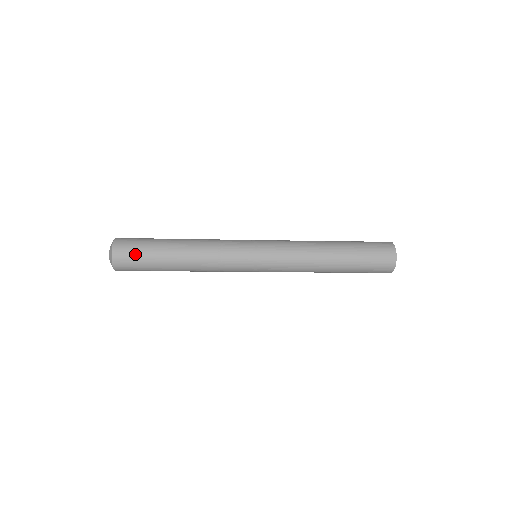
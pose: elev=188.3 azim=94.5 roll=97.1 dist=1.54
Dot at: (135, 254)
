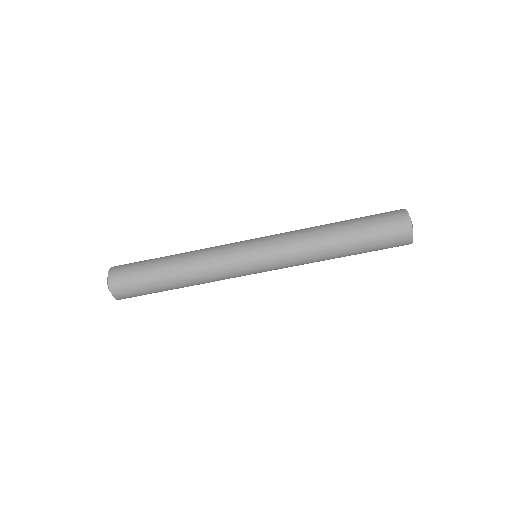
Dot at: (130, 278)
